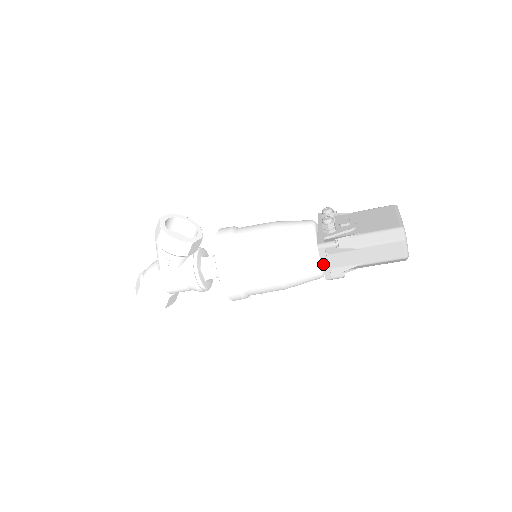
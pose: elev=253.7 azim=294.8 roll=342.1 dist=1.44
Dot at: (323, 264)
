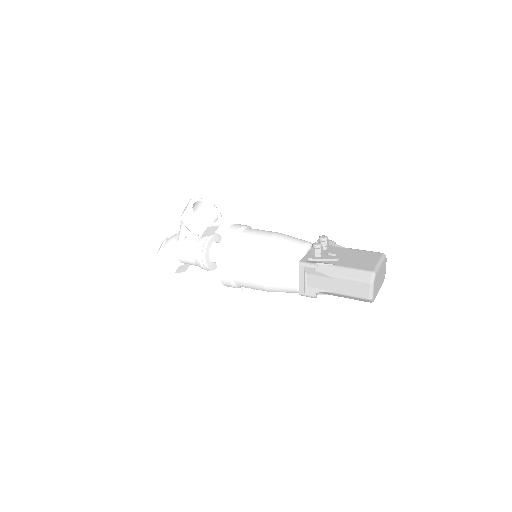
Dot at: (300, 280)
